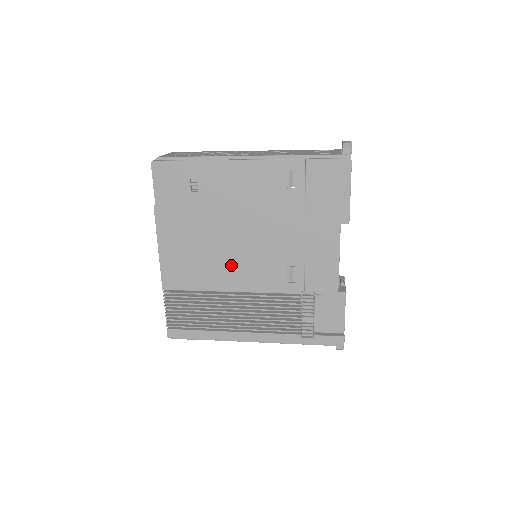
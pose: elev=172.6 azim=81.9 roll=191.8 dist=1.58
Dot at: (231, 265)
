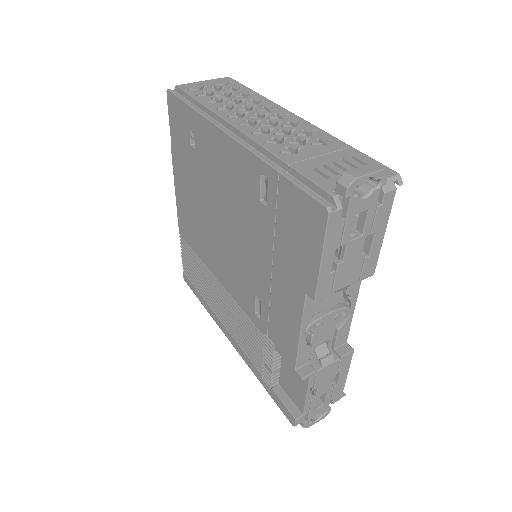
Dot at: (217, 252)
